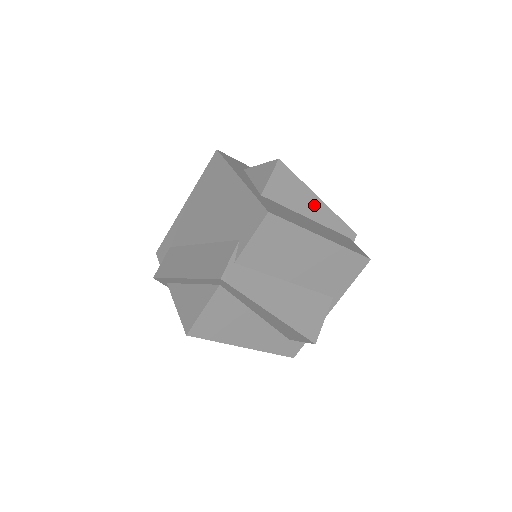
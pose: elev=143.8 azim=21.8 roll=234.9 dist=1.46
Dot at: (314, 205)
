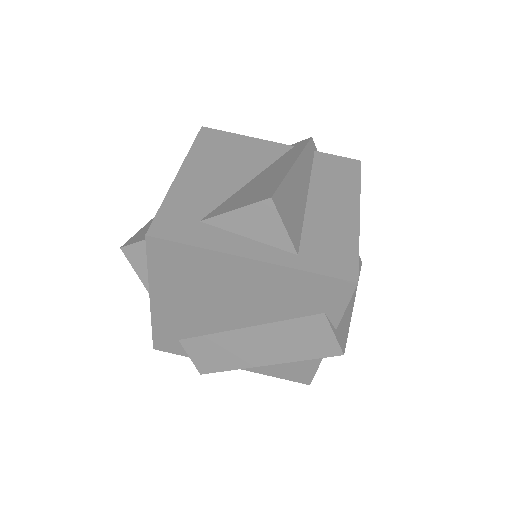
Dot at: (299, 178)
